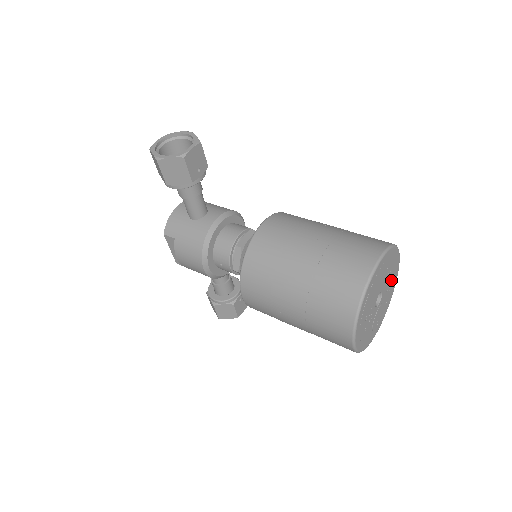
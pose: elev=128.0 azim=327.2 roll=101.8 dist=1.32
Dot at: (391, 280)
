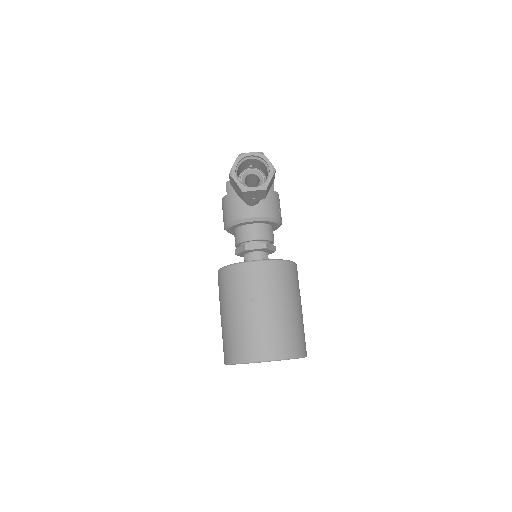
Dot at: occluded
